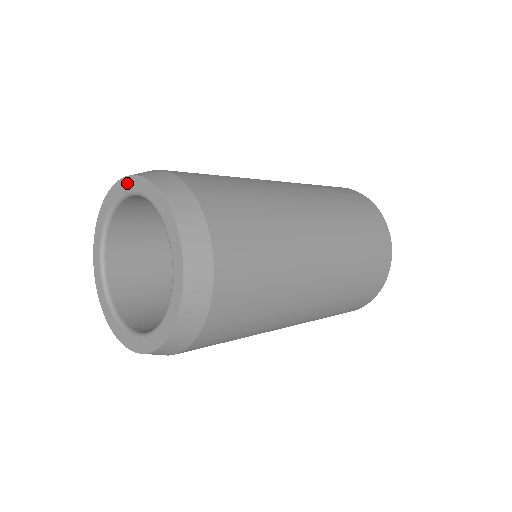
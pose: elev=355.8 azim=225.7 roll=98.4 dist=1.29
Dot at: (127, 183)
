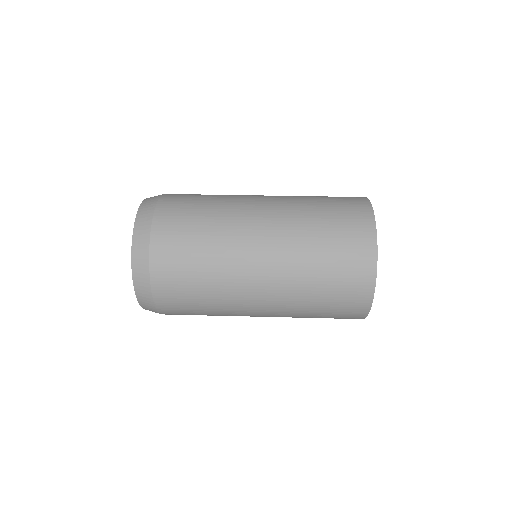
Dot at: (133, 240)
